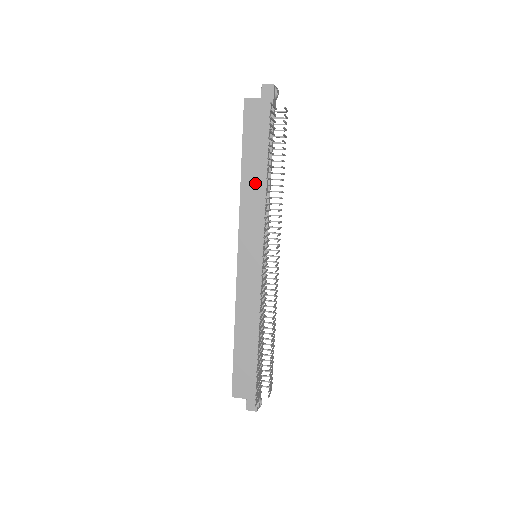
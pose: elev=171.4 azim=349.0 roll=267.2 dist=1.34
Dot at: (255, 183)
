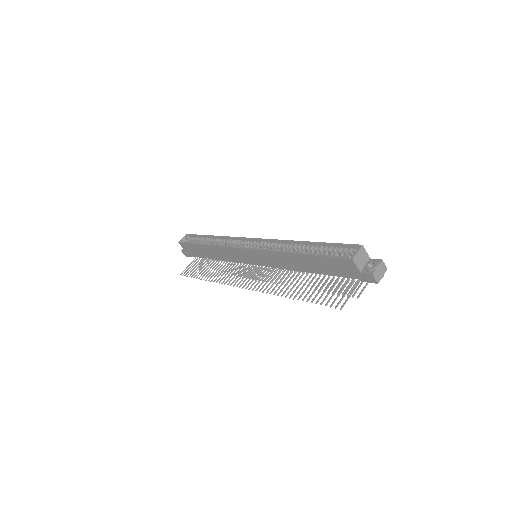
Dot at: (296, 263)
